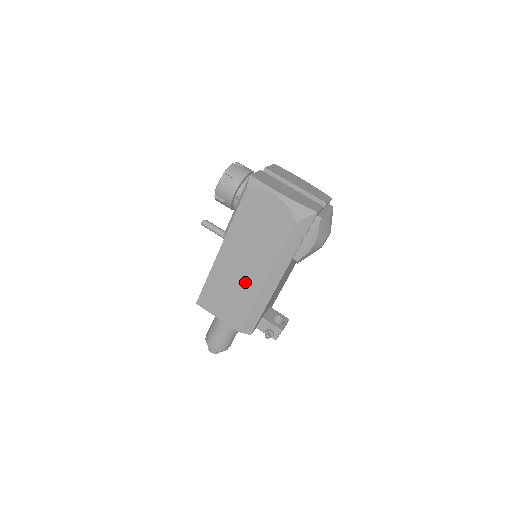
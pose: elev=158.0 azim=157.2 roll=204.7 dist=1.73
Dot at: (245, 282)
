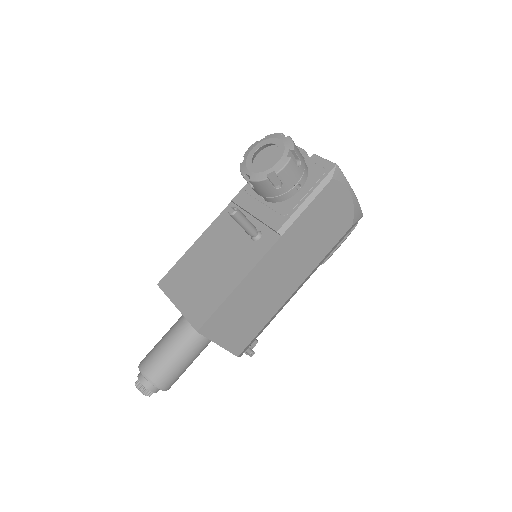
Dot at: (275, 293)
